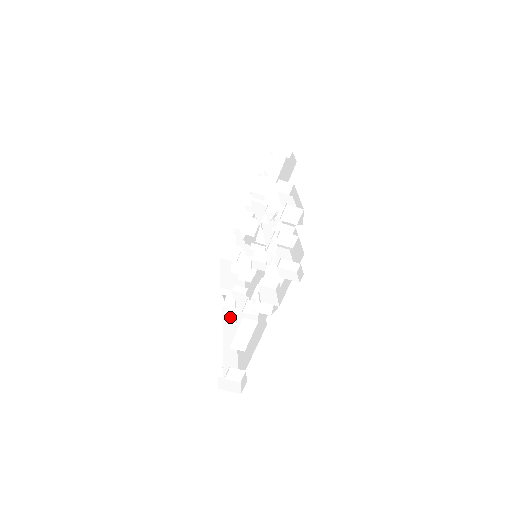
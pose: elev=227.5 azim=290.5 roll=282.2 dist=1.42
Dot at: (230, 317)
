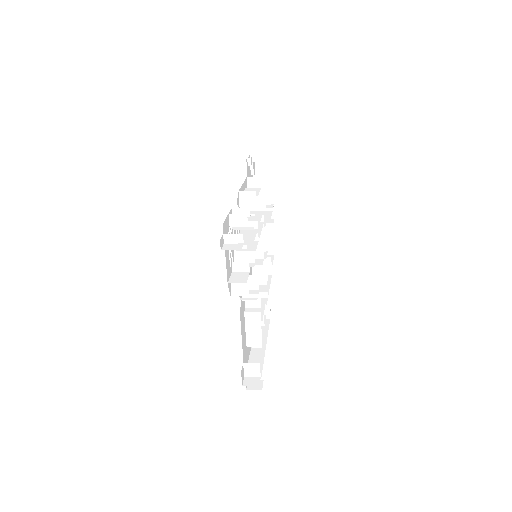
Dot at: occluded
